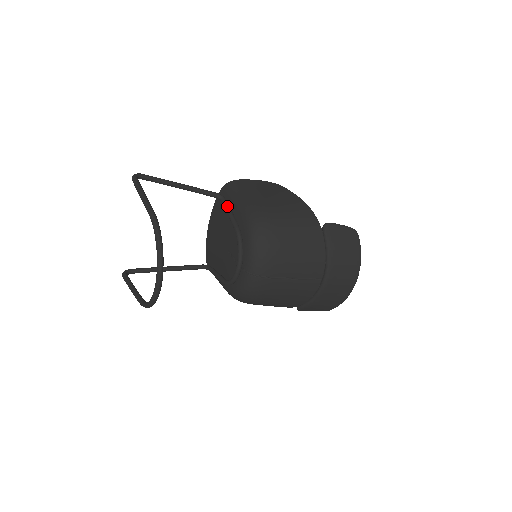
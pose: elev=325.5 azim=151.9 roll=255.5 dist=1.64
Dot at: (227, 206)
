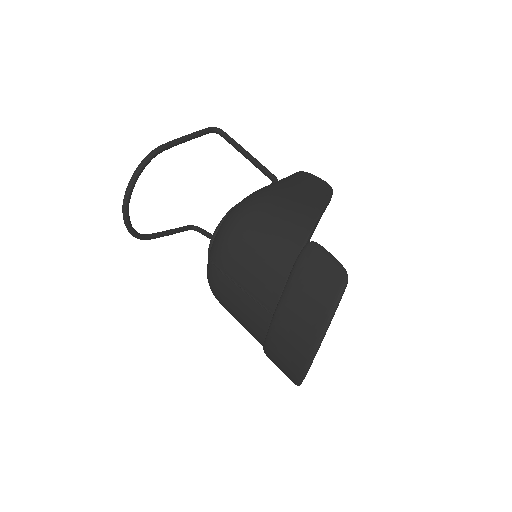
Dot at: occluded
